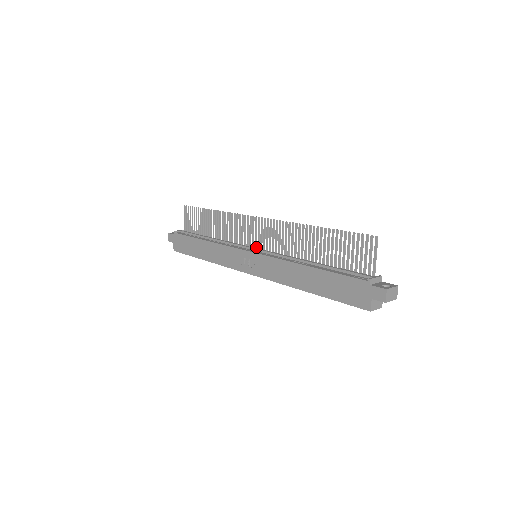
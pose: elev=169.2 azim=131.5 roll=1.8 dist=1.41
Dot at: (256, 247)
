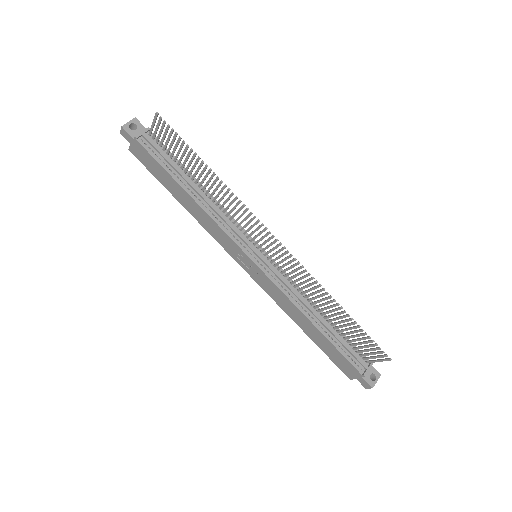
Dot at: (259, 248)
